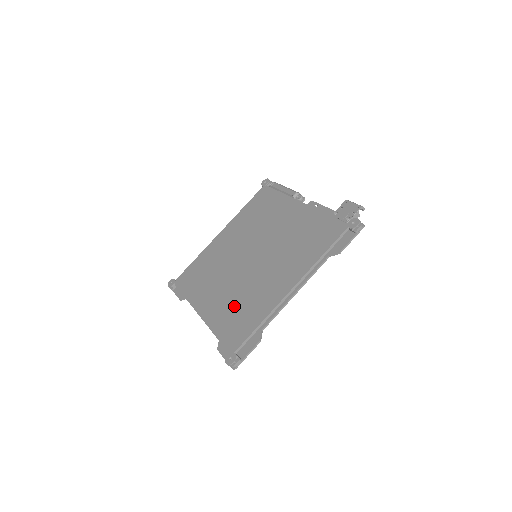
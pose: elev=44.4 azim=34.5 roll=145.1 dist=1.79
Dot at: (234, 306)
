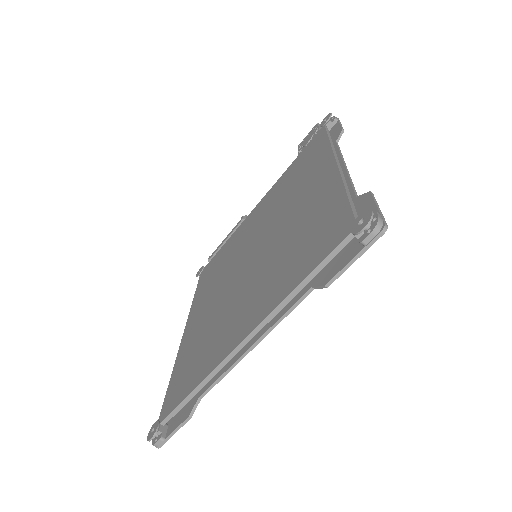
Dot at: (286, 258)
